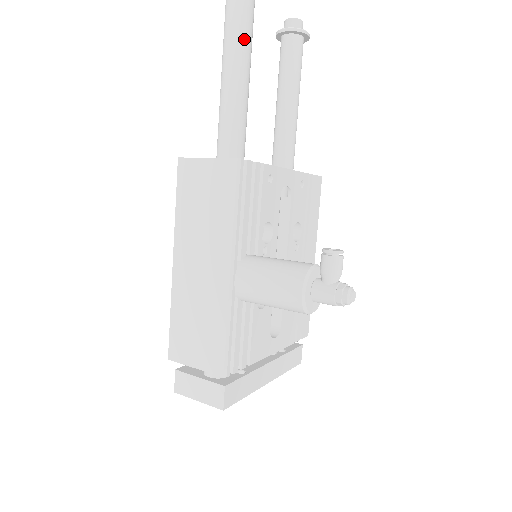
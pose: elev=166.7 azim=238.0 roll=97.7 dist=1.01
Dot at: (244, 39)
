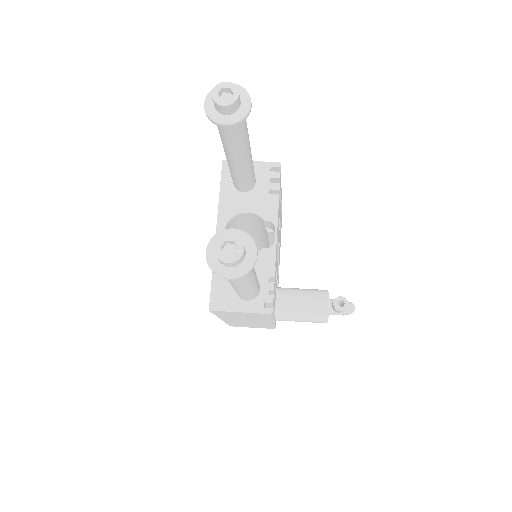
Dot at: (251, 276)
